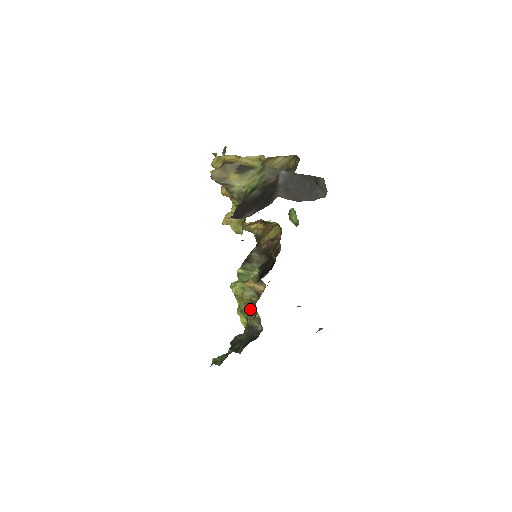
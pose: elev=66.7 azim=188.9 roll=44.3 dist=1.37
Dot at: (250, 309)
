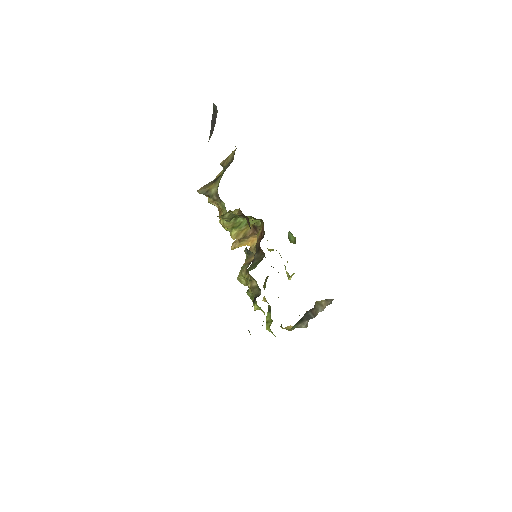
Dot at: (249, 281)
